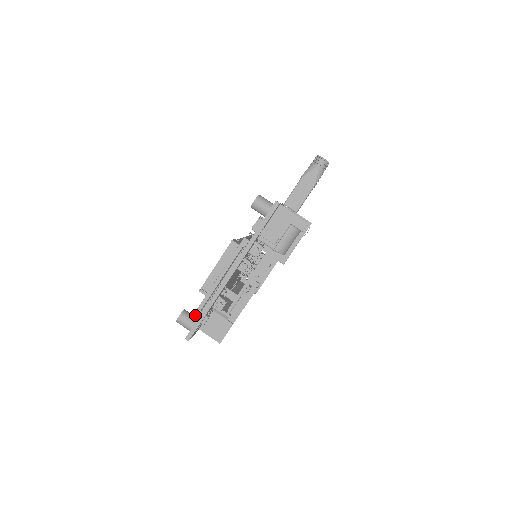
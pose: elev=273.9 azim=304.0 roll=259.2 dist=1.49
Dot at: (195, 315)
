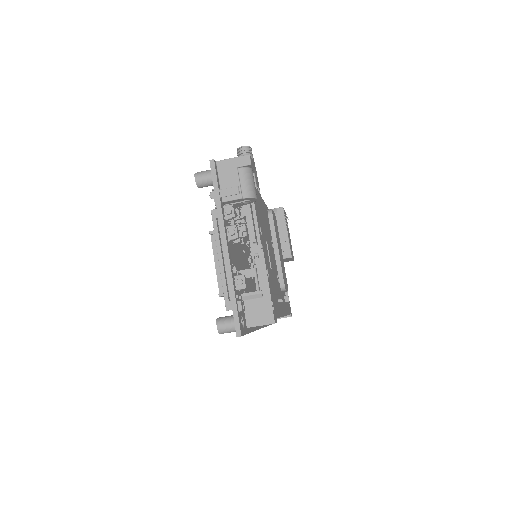
Dot at: (228, 309)
